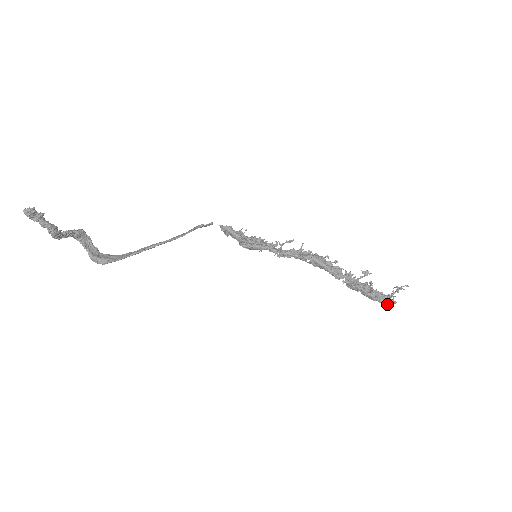
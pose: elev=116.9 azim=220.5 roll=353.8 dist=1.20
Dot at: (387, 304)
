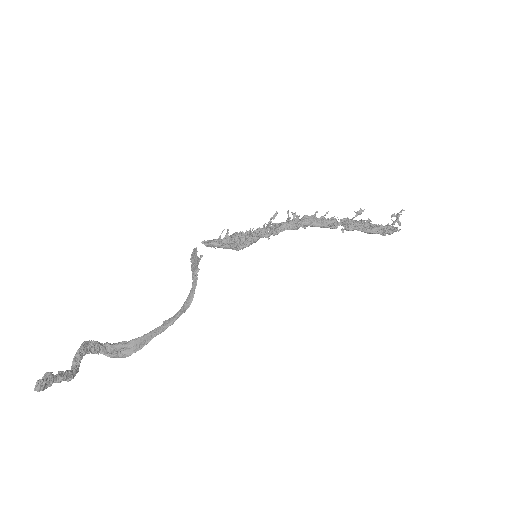
Dot at: (390, 234)
